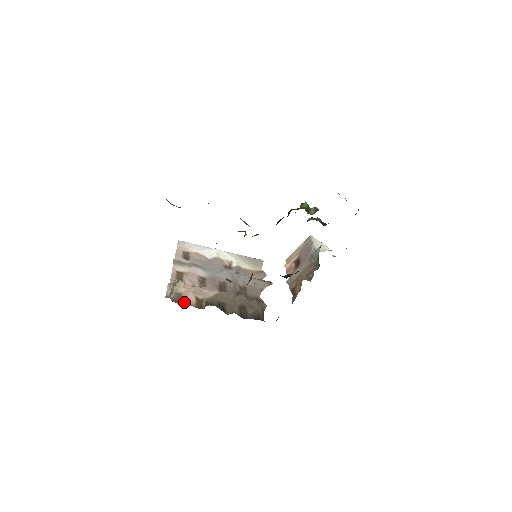
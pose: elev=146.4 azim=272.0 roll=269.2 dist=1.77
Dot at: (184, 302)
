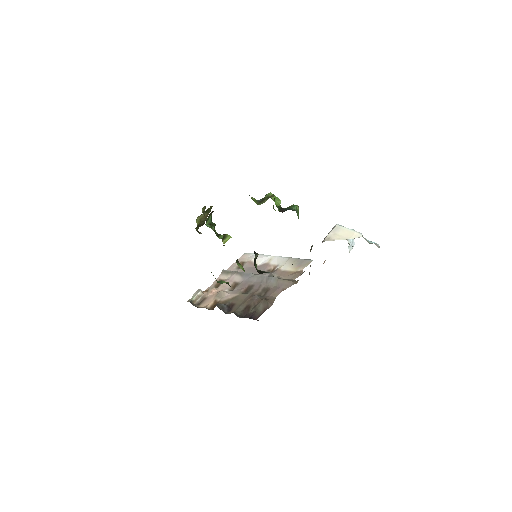
Dot at: (203, 305)
